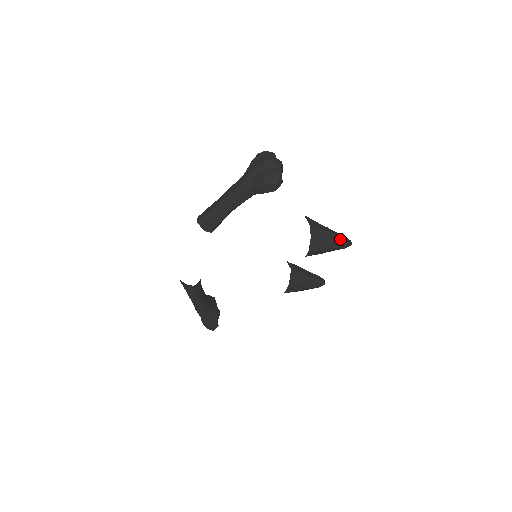
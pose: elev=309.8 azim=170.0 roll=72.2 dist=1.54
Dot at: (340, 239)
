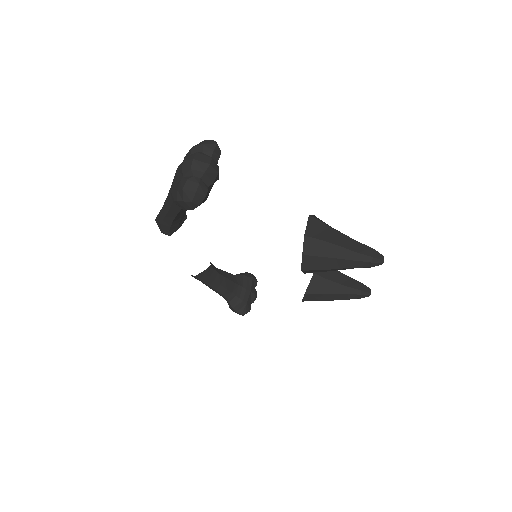
Dot at: (358, 256)
